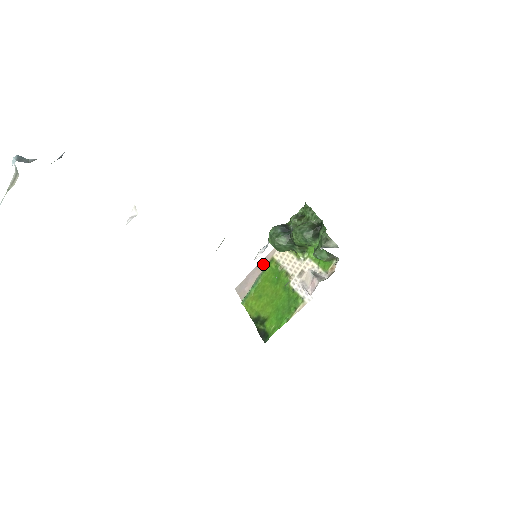
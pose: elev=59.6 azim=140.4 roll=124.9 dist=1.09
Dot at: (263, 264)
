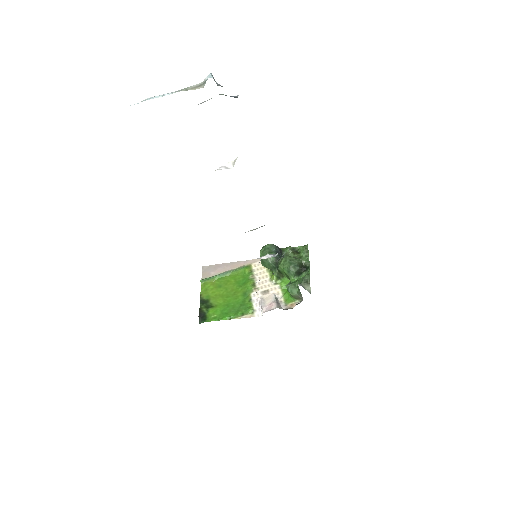
Dot at: (239, 264)
